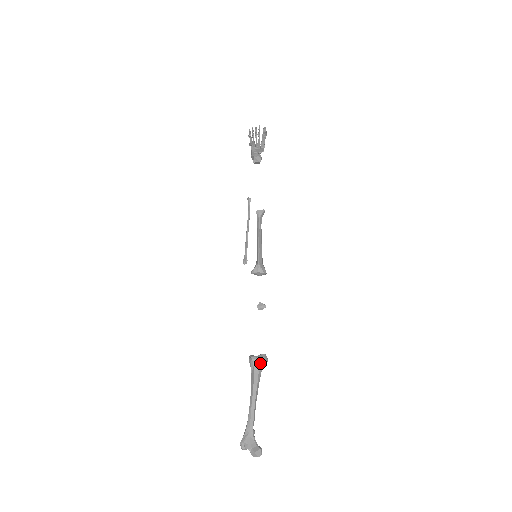
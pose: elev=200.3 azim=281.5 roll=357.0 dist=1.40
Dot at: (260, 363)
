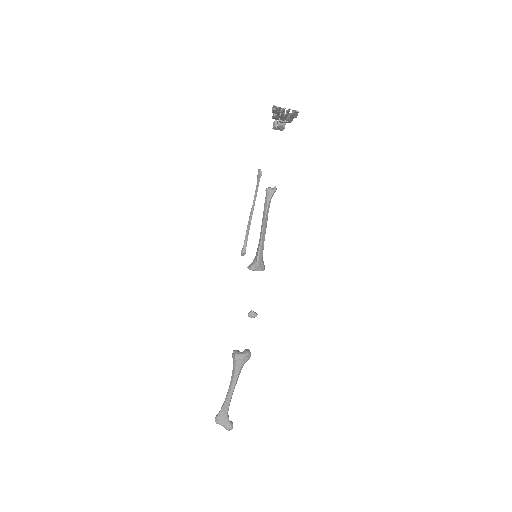
Dot at: (243, 361)
